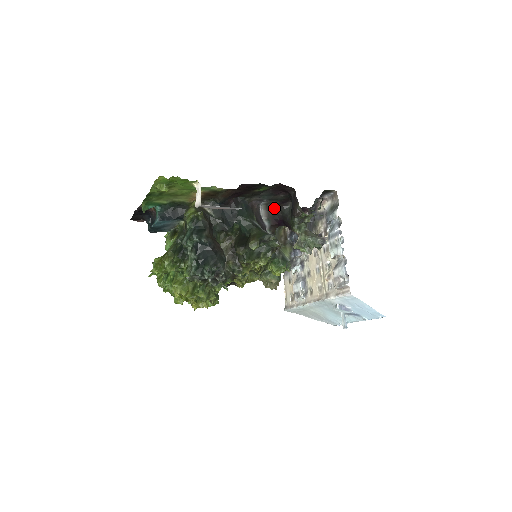
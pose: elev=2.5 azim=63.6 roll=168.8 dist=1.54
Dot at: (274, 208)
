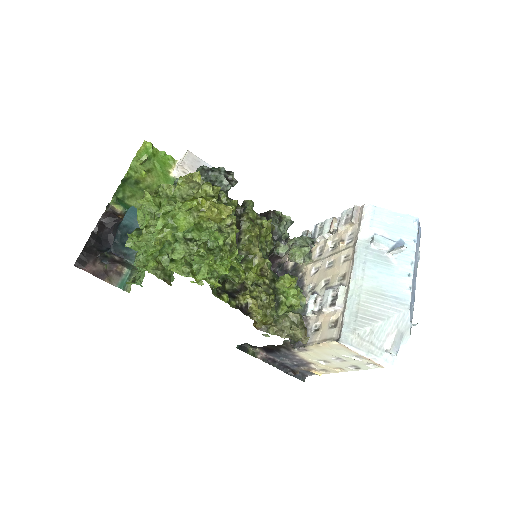
Dot at: occluded
